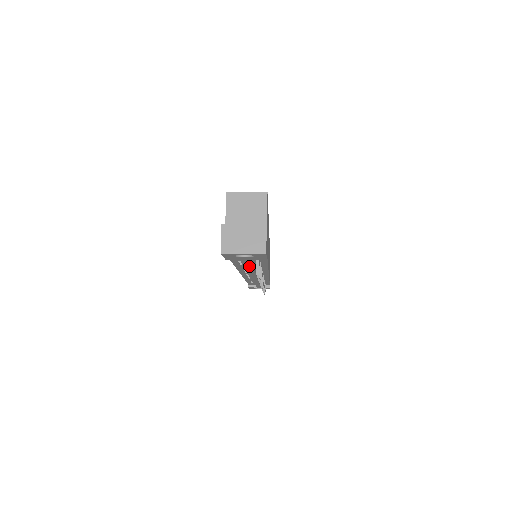
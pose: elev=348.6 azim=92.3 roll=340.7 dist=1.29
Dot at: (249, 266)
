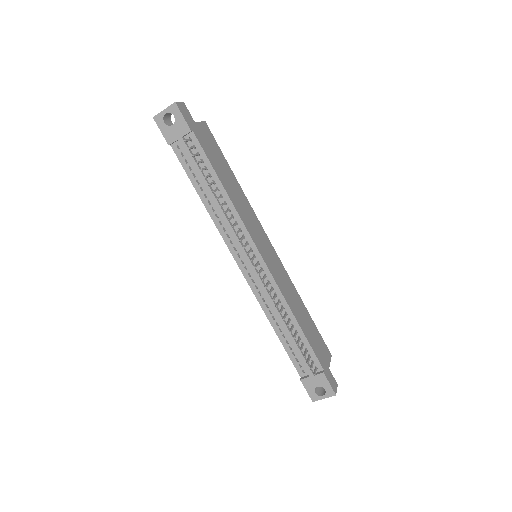
Dot at: (199, 174)
